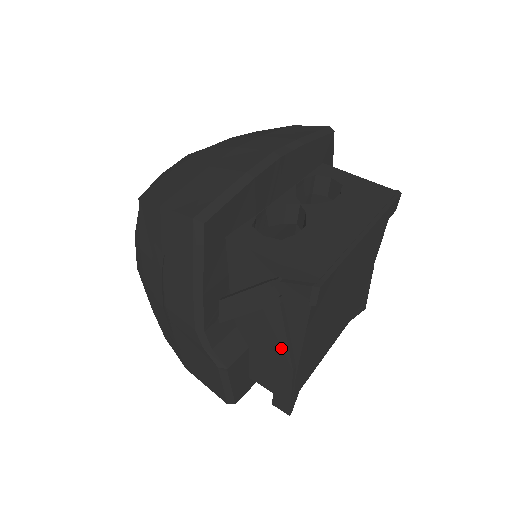
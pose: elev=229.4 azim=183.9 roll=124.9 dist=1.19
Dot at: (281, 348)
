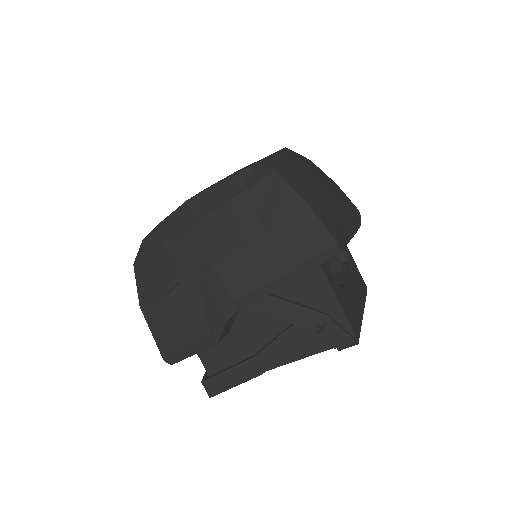
Dot at: (273, 355)
